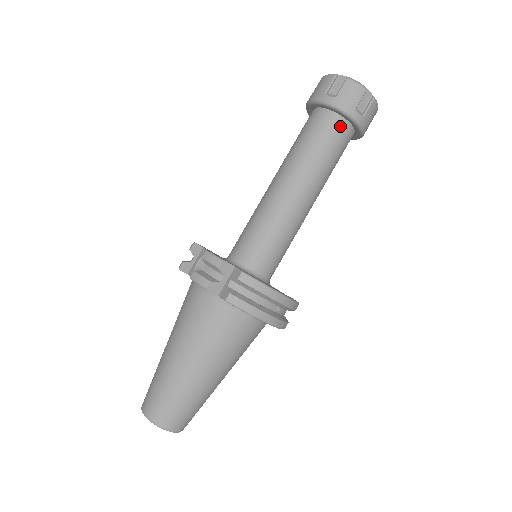
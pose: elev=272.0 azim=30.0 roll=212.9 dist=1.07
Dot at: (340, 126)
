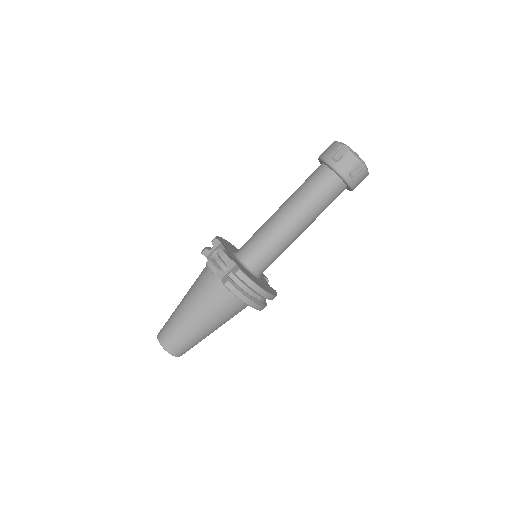
Dot at: (335, 182)
